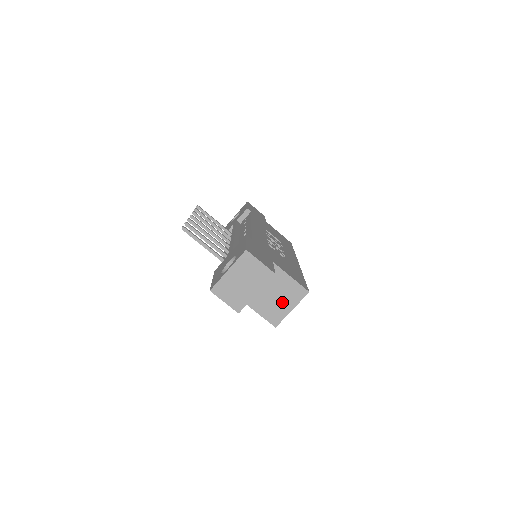
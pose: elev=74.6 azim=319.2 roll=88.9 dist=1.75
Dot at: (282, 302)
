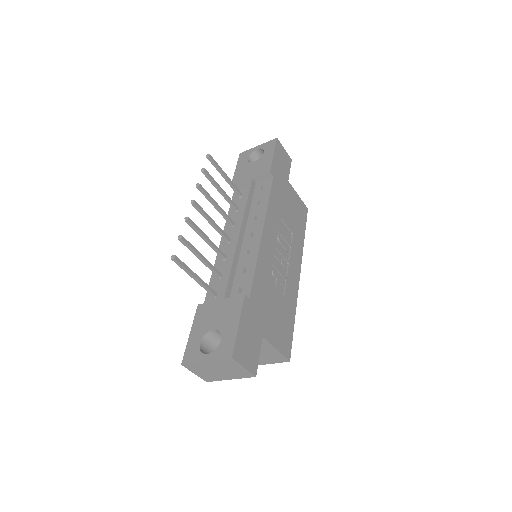
Dot at: (259, 358)
